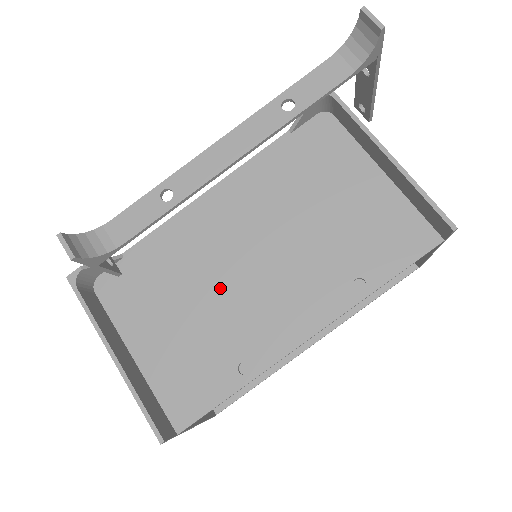
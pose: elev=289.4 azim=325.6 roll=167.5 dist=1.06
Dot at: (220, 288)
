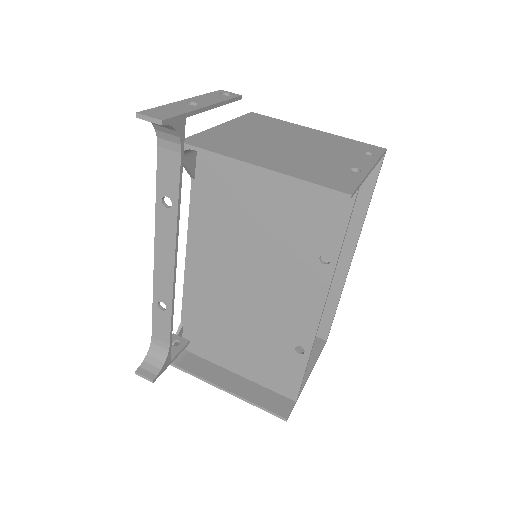
Dot at: (247, 312)
